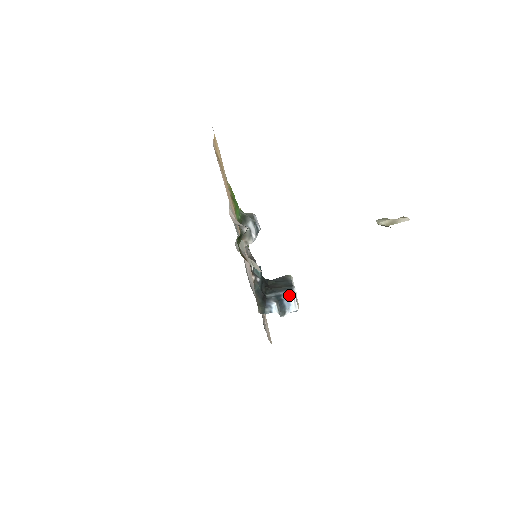
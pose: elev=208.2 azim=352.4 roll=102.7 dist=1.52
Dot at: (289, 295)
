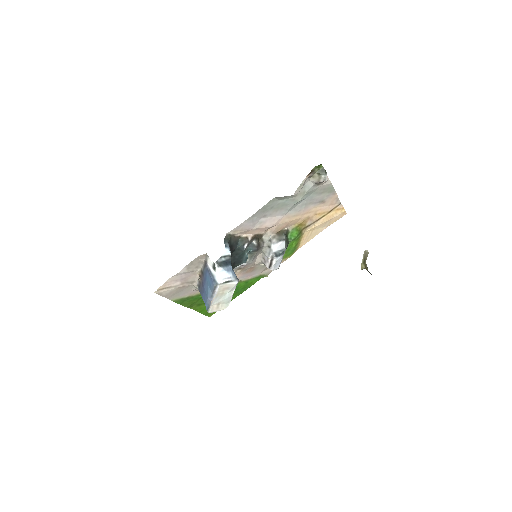
Dot at: (234, 273)
